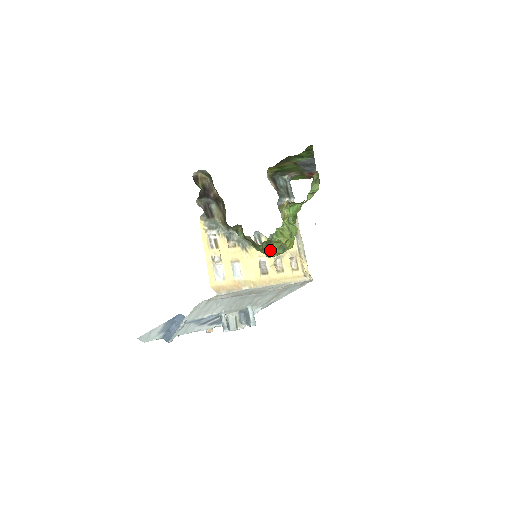
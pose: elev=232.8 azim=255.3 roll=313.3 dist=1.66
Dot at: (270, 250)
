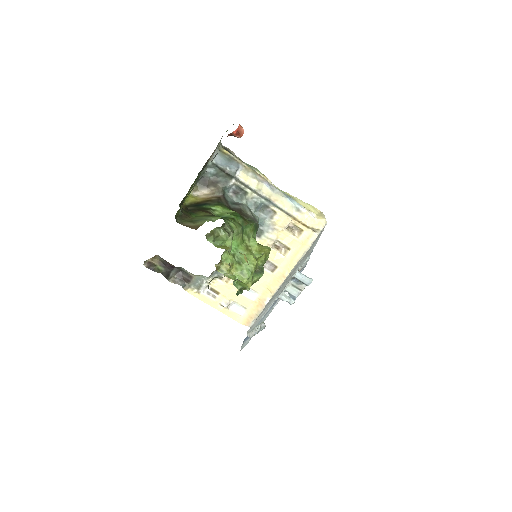
Dot at: (249, 288)
